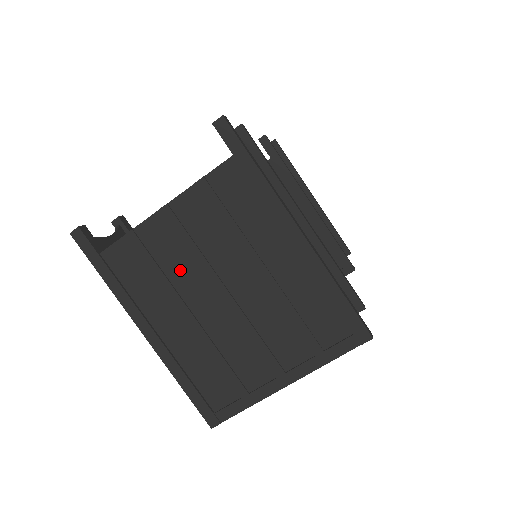
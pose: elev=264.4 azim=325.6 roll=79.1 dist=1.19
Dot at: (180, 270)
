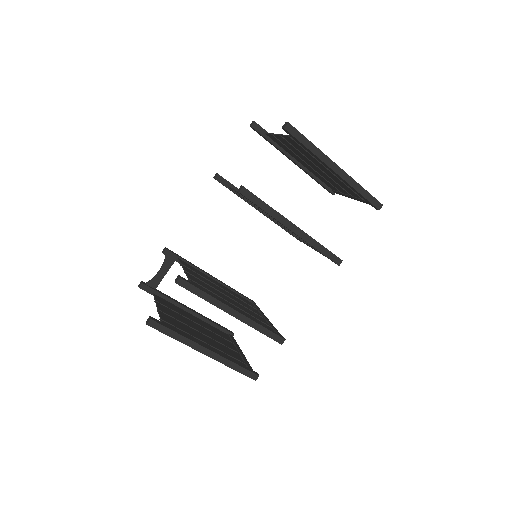
Dot at: (181, 319)
